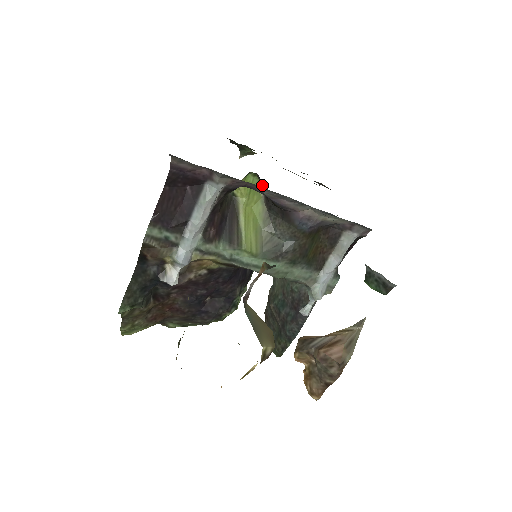
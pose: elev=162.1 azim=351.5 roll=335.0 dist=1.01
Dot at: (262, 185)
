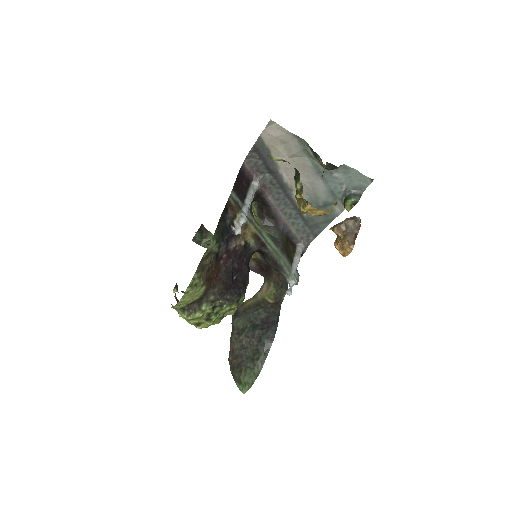
Dot at: (259, 211)
